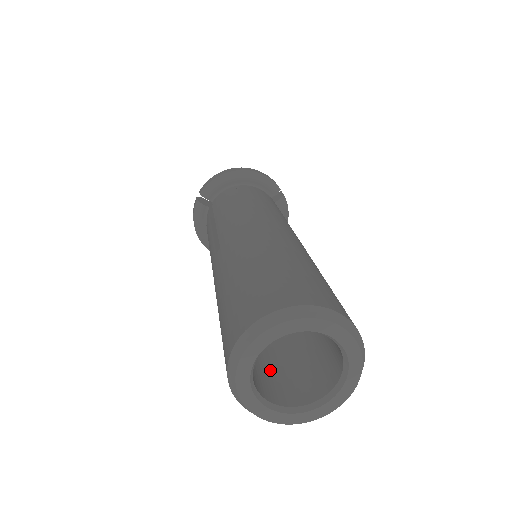
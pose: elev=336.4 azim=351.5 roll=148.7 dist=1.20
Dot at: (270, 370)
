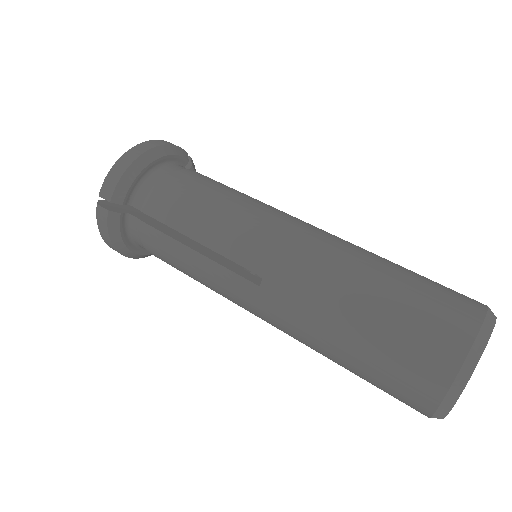
Dot at: occluded
